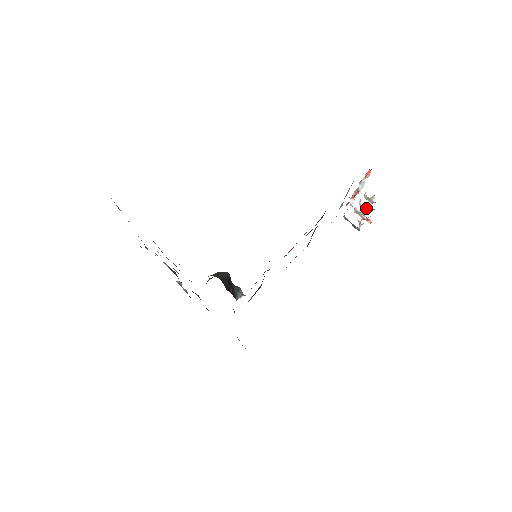
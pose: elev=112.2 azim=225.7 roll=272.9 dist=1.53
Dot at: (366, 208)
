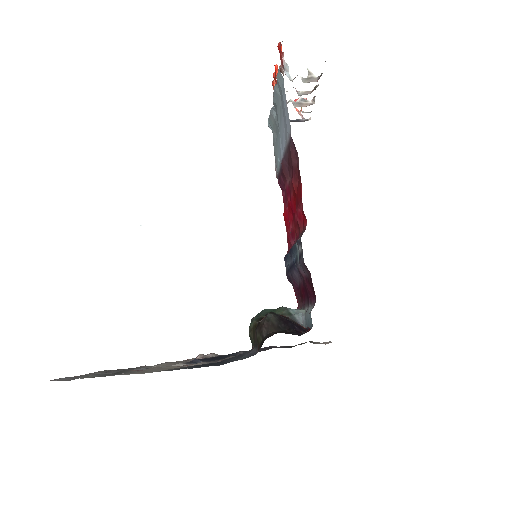
Dot at: (308, 92)
